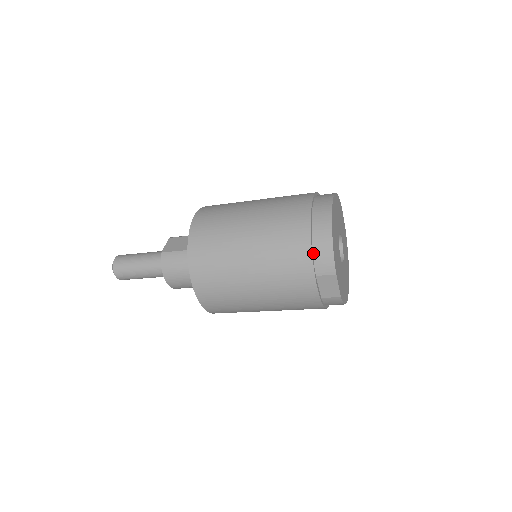
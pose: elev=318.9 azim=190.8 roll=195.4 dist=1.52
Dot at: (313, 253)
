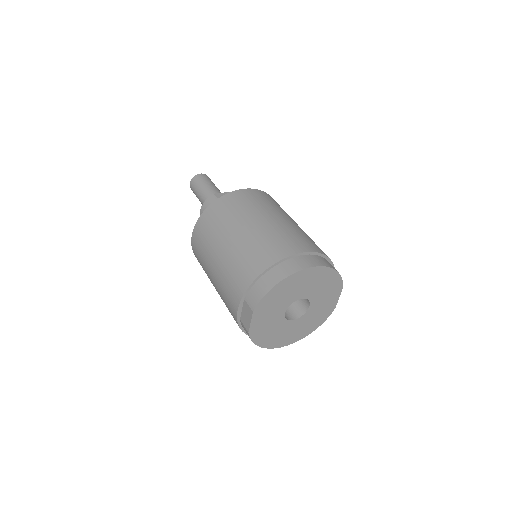
Dot at: (256, 282)
